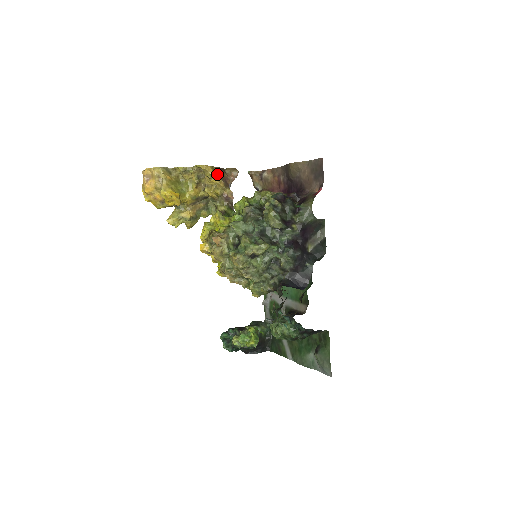
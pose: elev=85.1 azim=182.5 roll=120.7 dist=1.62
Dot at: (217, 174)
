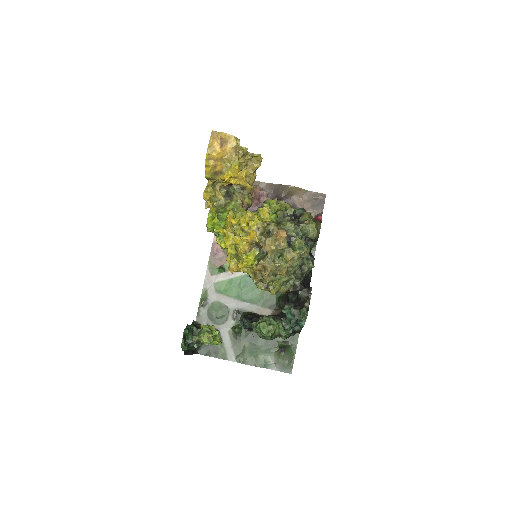
Dot at: occluded
